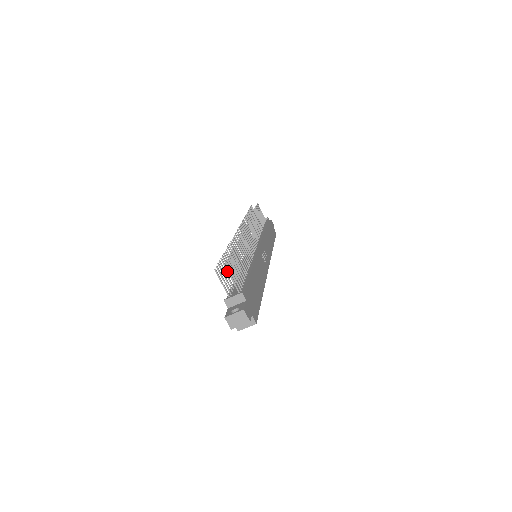
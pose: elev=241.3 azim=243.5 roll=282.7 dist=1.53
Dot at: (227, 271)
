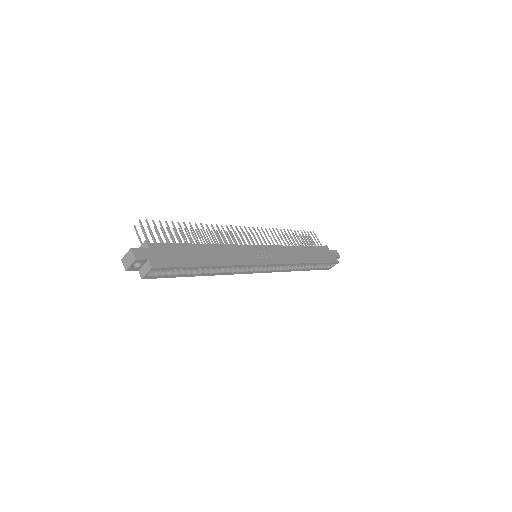
Dot at: occluded
